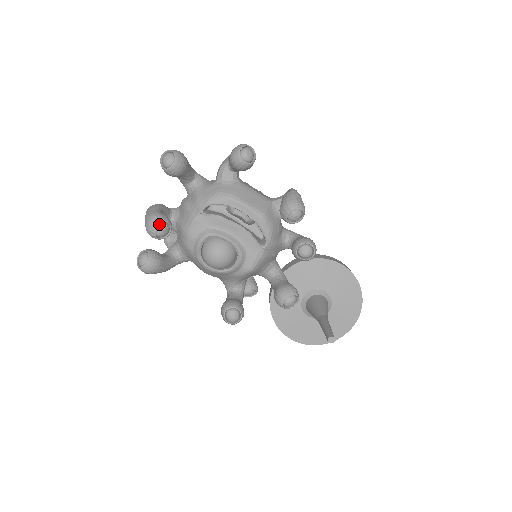
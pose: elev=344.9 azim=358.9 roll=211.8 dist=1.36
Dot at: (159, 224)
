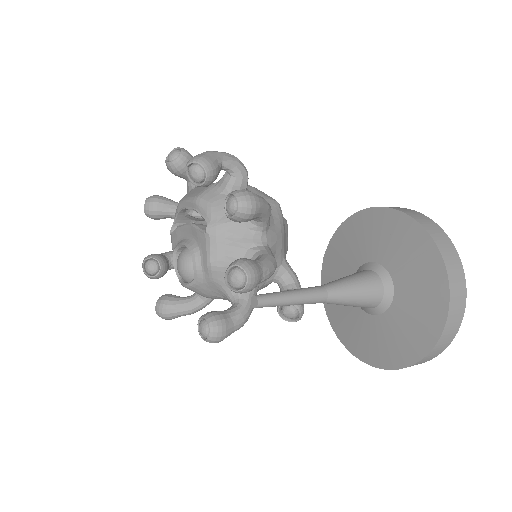
Dot at: (143, 262)
